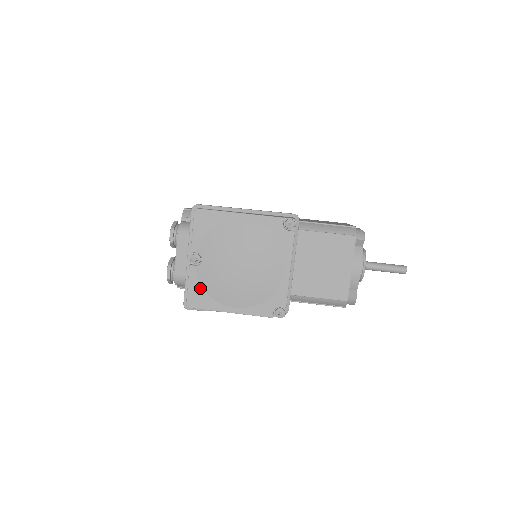
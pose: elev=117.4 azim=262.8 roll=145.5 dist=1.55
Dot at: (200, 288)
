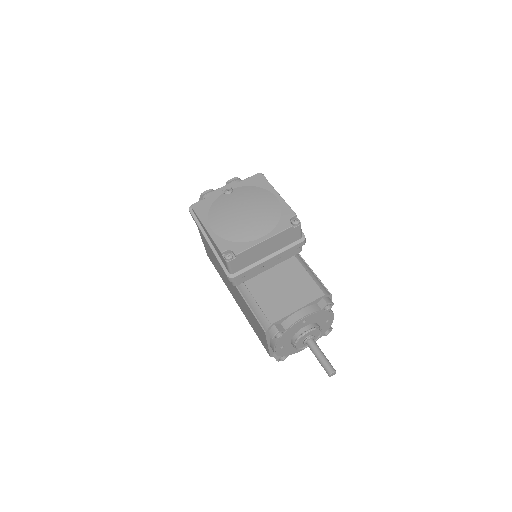
Dot at: (210, 204)
